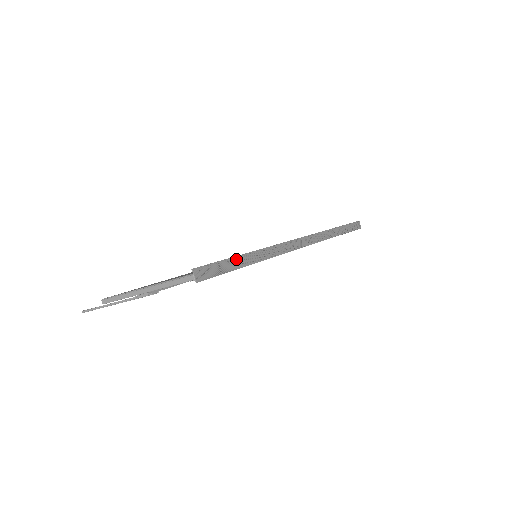
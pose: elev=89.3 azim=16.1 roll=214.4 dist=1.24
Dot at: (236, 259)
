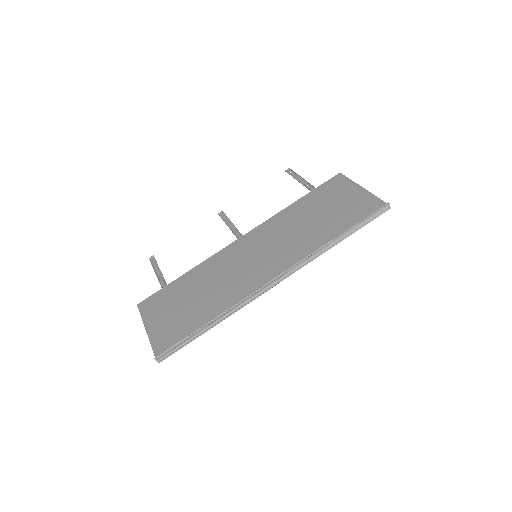
Dot at: (193, 334)
